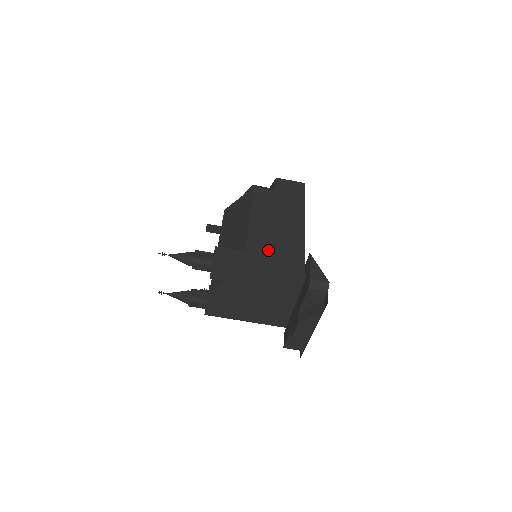
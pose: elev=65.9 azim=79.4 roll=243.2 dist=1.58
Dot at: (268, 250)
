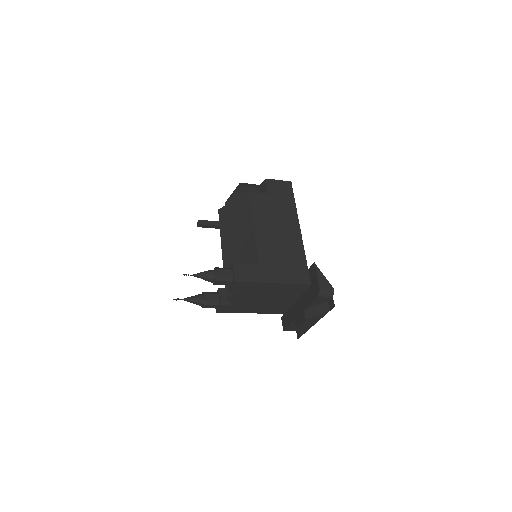
Dot at: (276, 260)
